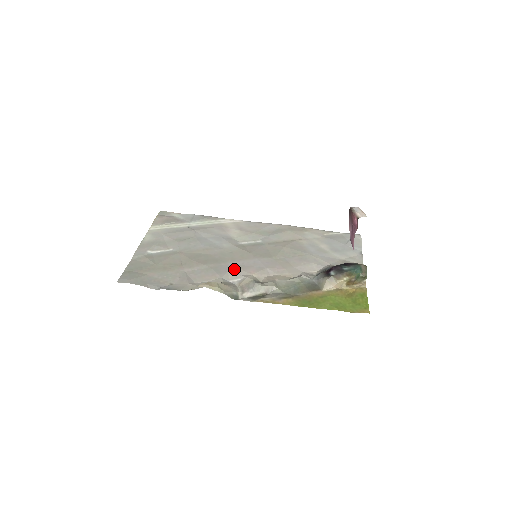
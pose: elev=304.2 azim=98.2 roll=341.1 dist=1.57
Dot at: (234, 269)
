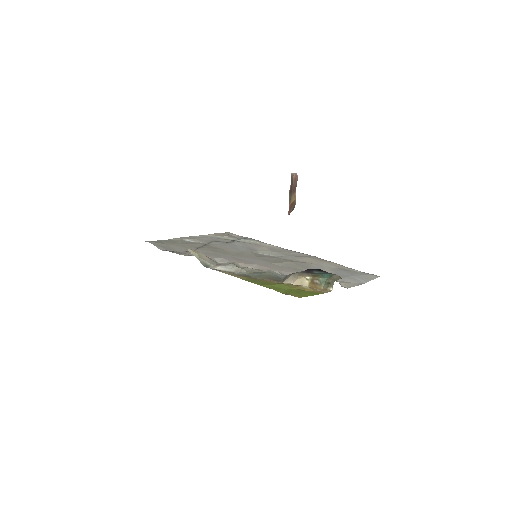
Dot at: (230, 258)
